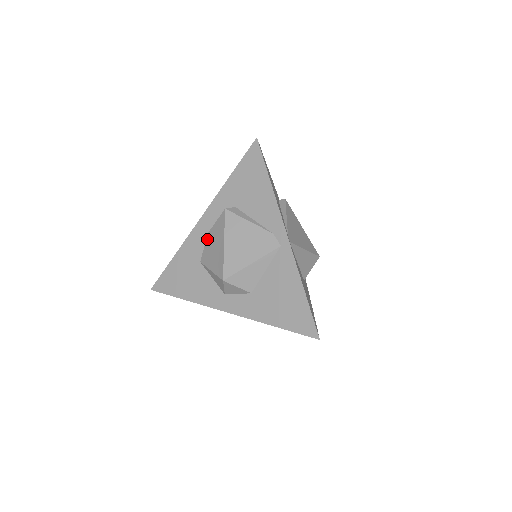
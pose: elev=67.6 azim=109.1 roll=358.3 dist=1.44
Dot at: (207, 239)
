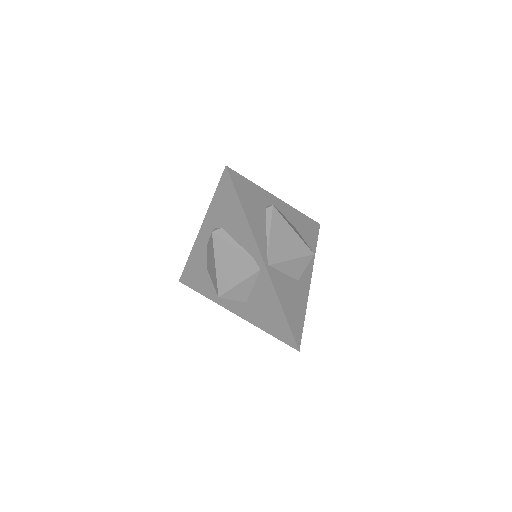
Dot at: (207, 251)
